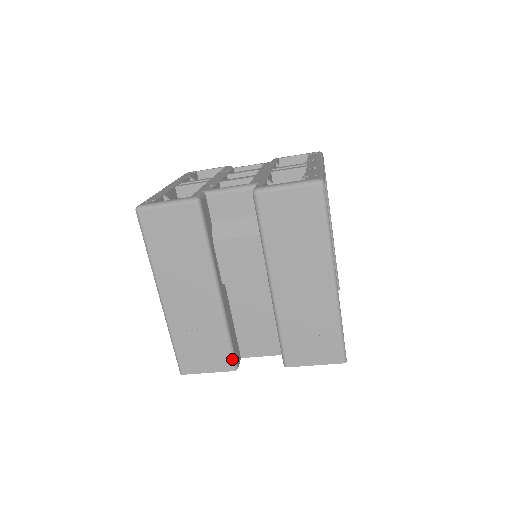
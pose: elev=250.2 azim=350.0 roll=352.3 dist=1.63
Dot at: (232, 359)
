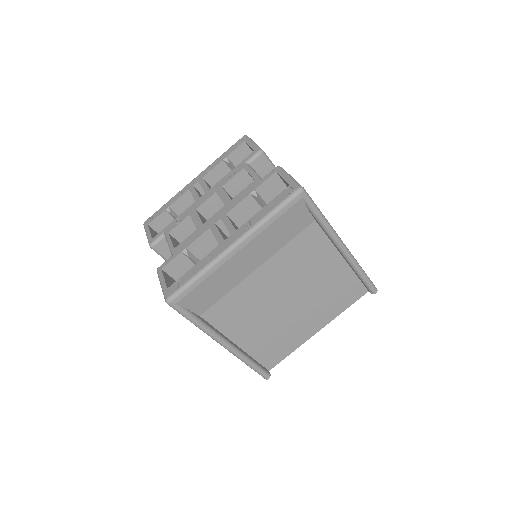
Dot at: occluded
